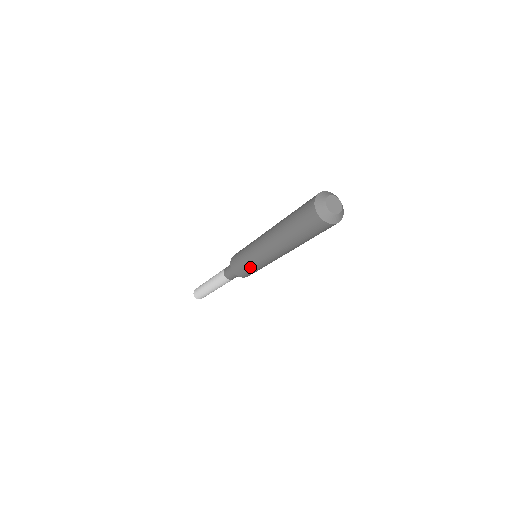
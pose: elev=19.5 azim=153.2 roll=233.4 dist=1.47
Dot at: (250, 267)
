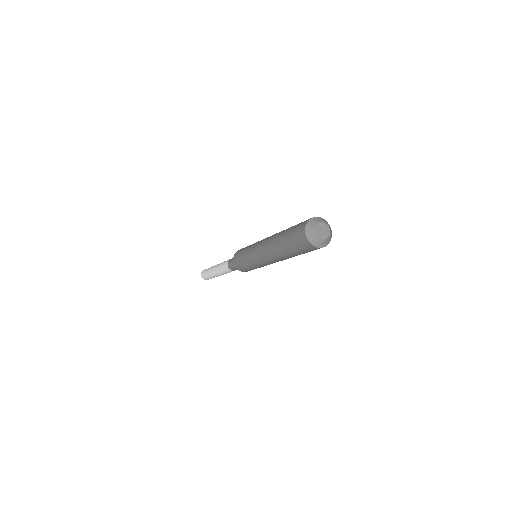
Dot at: (246, 262)
